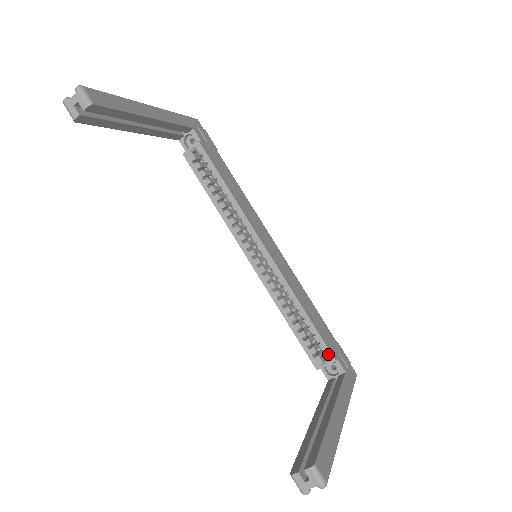
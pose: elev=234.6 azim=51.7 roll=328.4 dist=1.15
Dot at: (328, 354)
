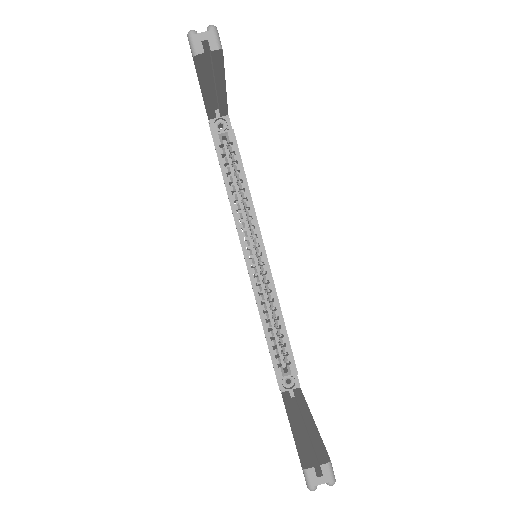
Dot at: (293, 367)
